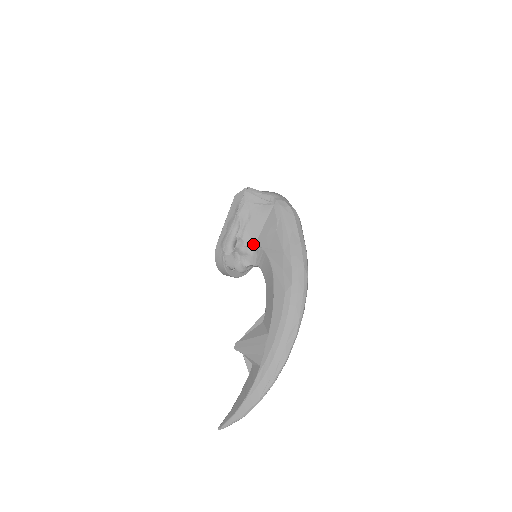
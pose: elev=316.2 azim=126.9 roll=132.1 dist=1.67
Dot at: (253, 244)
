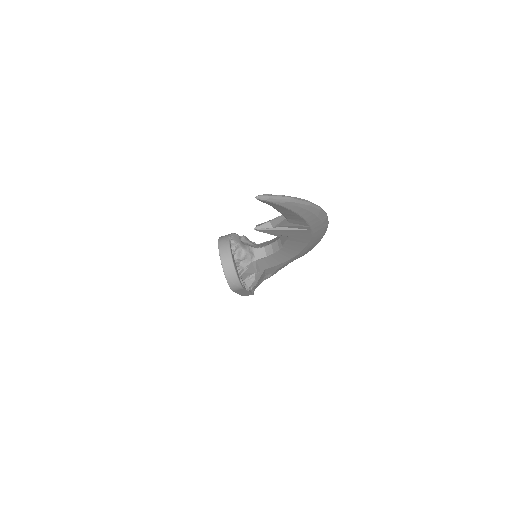
Dot at: (257, 244)
